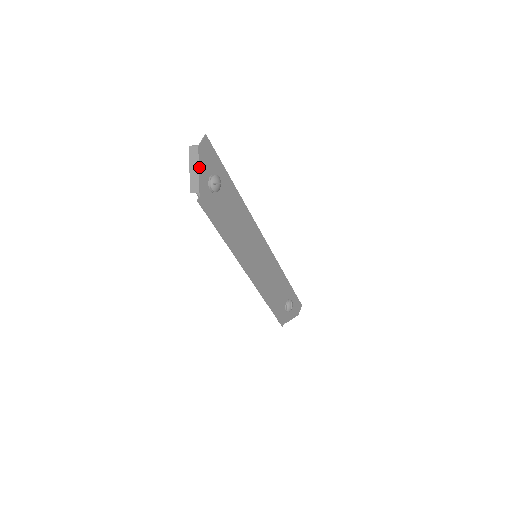
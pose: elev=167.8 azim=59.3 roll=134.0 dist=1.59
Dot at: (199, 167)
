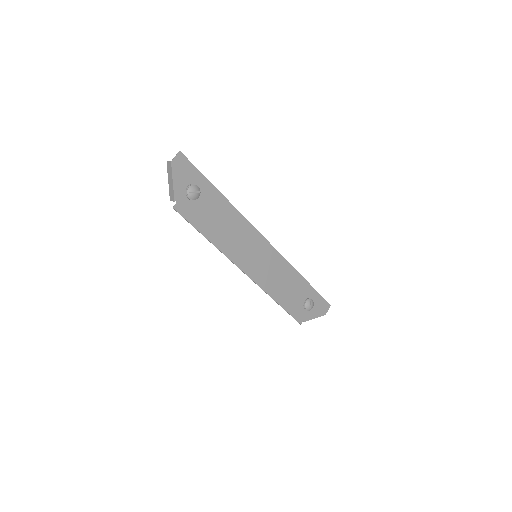
Dot at: (173, 179)
